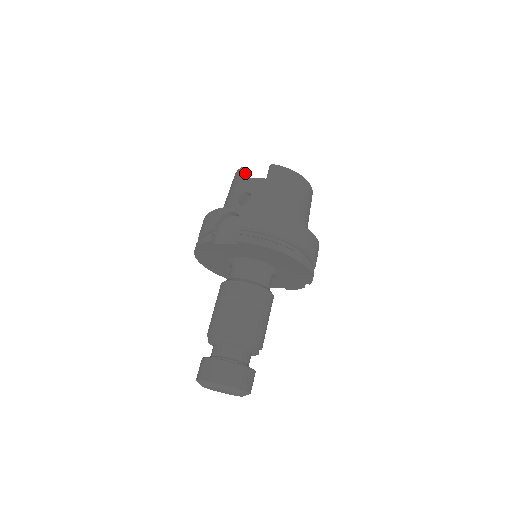
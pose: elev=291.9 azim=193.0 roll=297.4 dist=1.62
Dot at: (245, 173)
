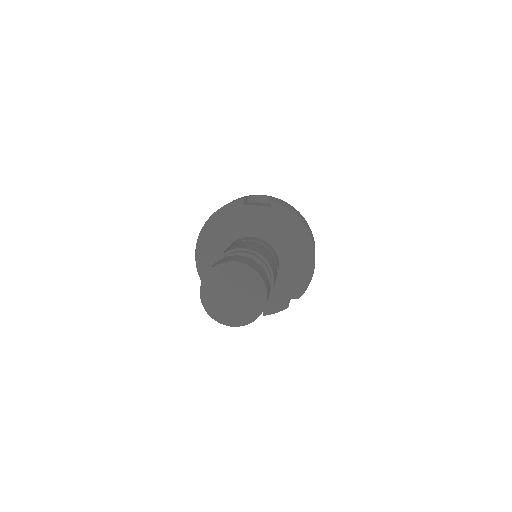
Dot at: occluded
